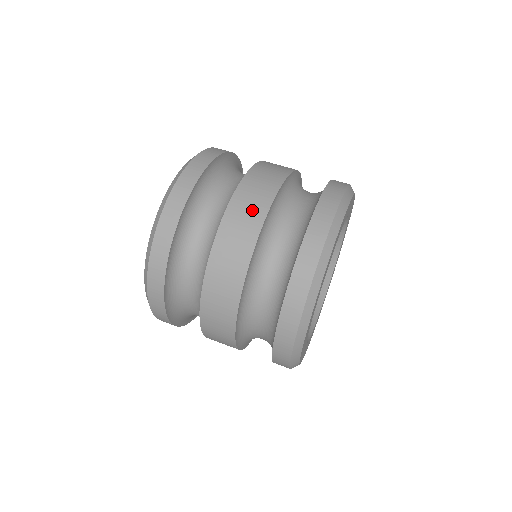
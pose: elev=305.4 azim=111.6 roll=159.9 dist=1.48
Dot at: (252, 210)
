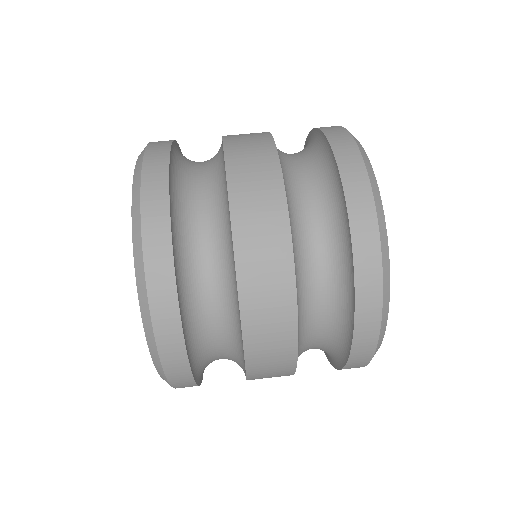
Dot at: (274, 299)
